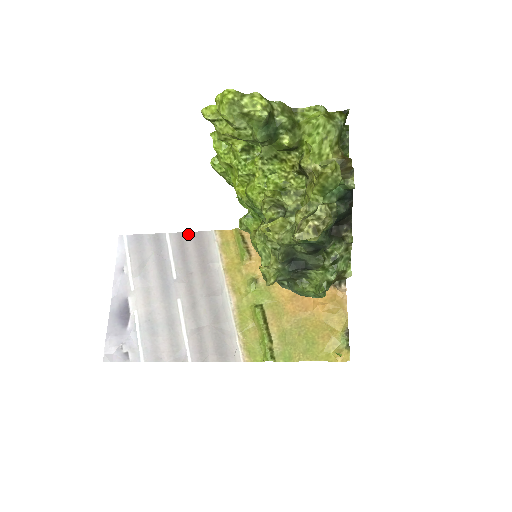
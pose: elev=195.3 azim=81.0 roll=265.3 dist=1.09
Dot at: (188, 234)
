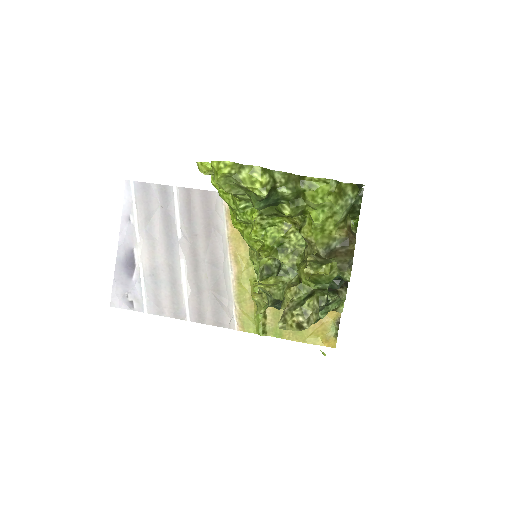
Dot at: (196, 191)
